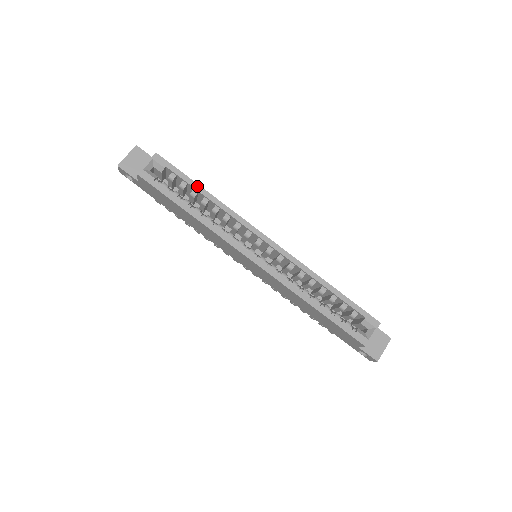
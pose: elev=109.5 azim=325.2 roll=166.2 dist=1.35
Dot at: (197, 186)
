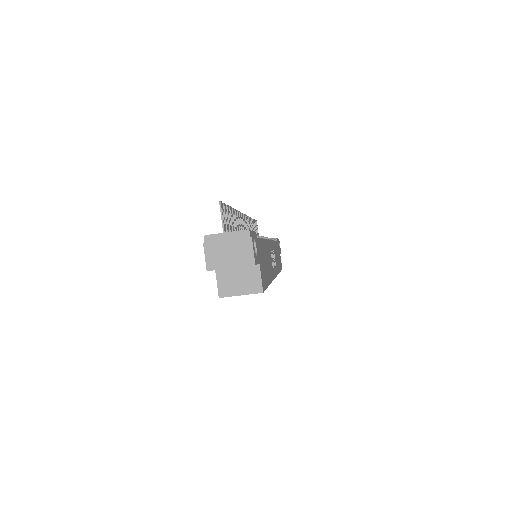
Dot at: occluded
